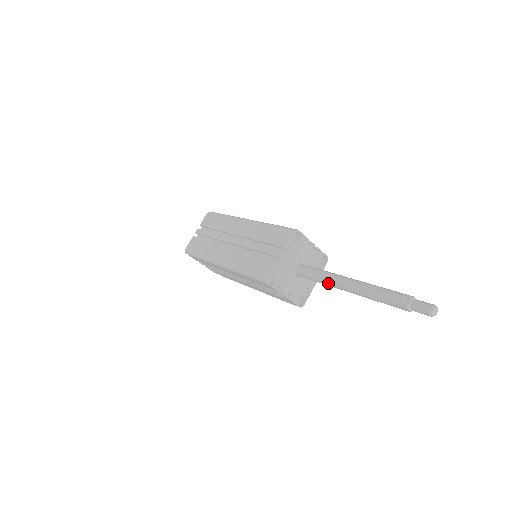
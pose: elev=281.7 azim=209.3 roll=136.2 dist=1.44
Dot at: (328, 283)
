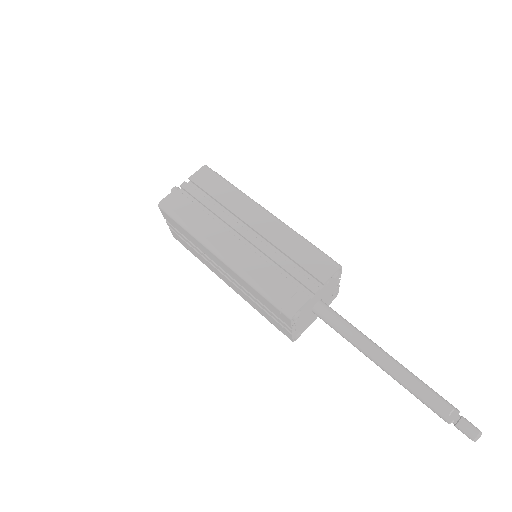
Dot at: (357, 345)
